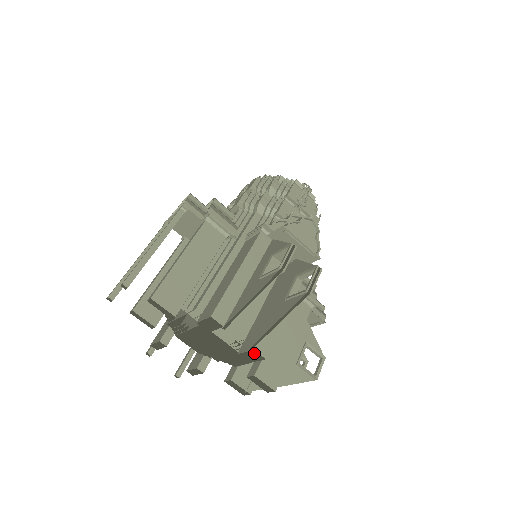
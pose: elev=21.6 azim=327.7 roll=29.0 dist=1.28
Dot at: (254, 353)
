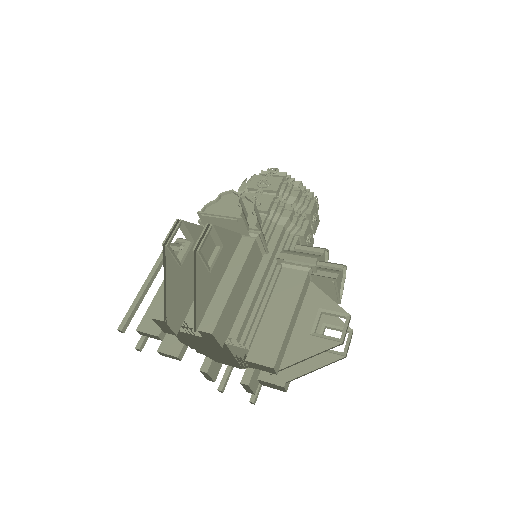
Dot at: (226, 337)
